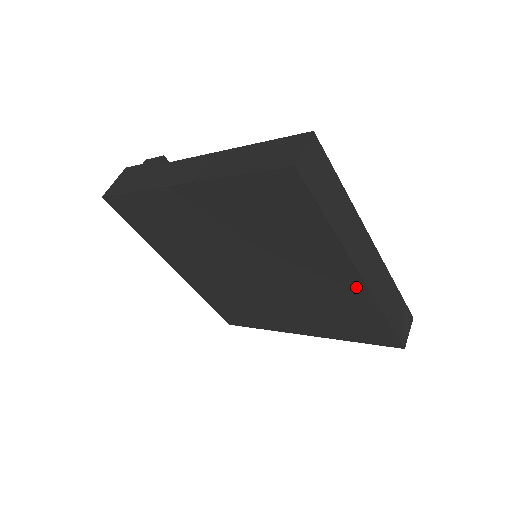
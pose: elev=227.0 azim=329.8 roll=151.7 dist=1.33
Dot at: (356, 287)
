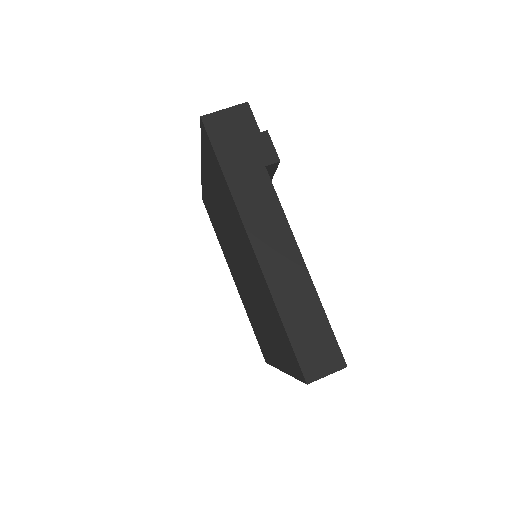
Dot at: (275, 360)
